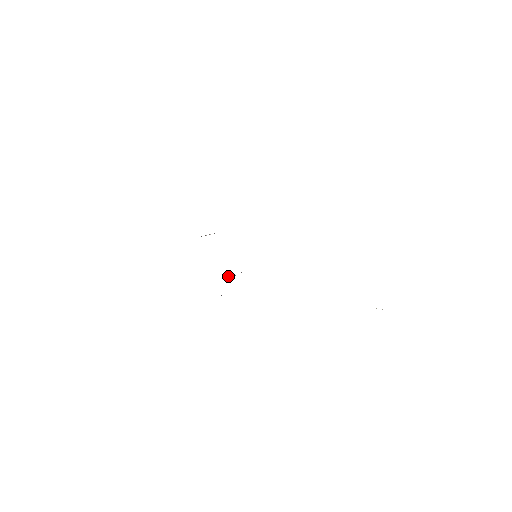
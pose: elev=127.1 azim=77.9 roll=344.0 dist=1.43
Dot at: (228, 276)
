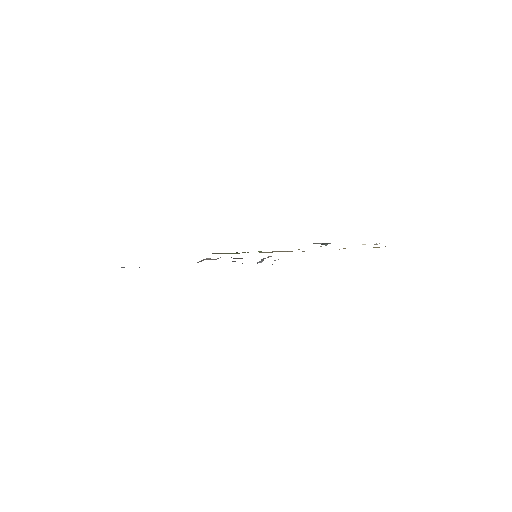
Dot at: (262, 259)
